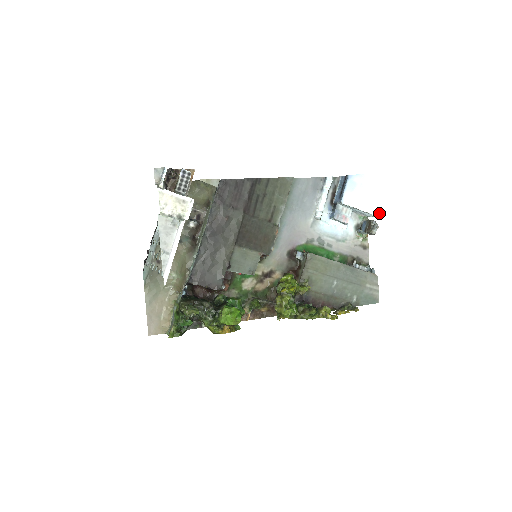
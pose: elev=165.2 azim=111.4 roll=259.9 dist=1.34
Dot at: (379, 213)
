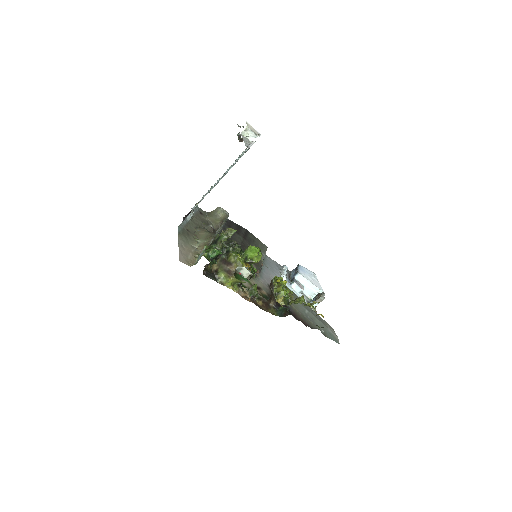
Dot at: occluded
